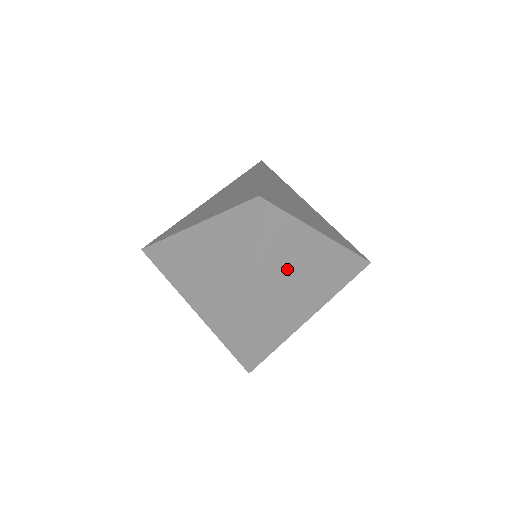
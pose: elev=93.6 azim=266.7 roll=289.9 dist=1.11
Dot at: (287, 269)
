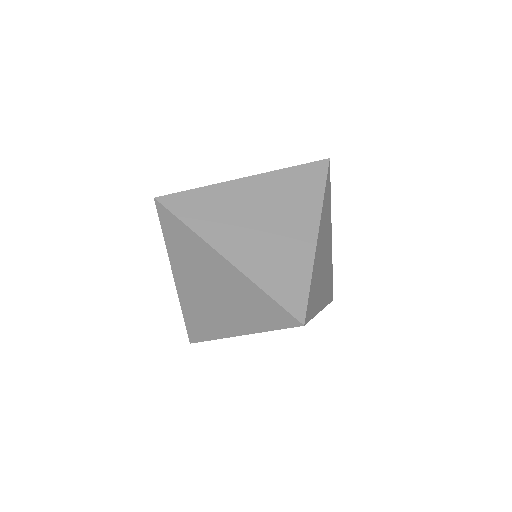
Dot at: (241, 222)
